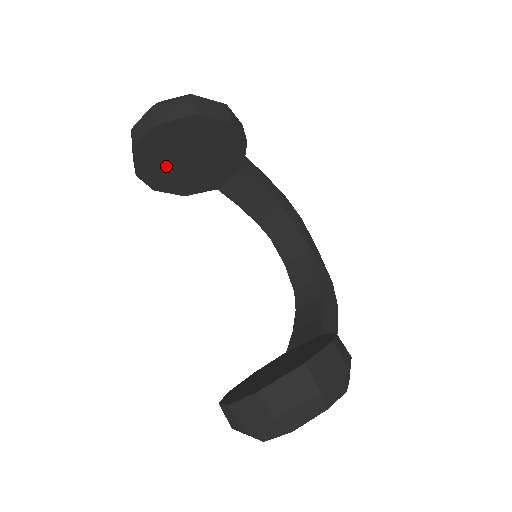
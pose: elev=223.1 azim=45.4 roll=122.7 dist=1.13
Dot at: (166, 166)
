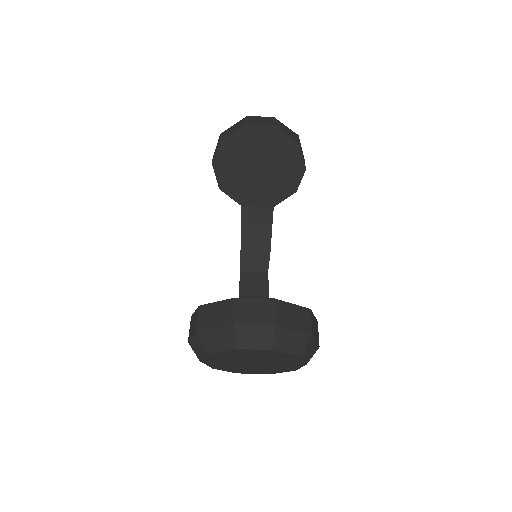
Dot at: (242, 156)
